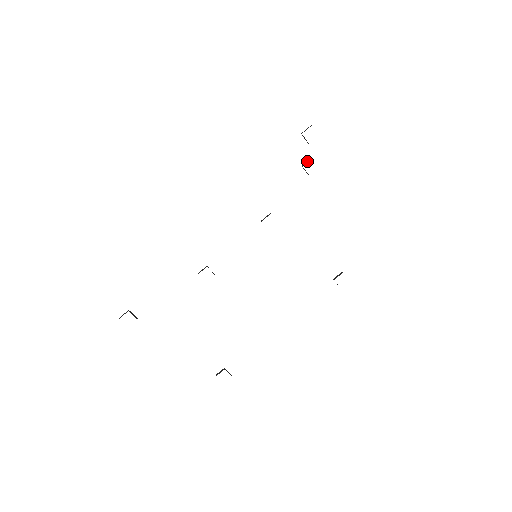
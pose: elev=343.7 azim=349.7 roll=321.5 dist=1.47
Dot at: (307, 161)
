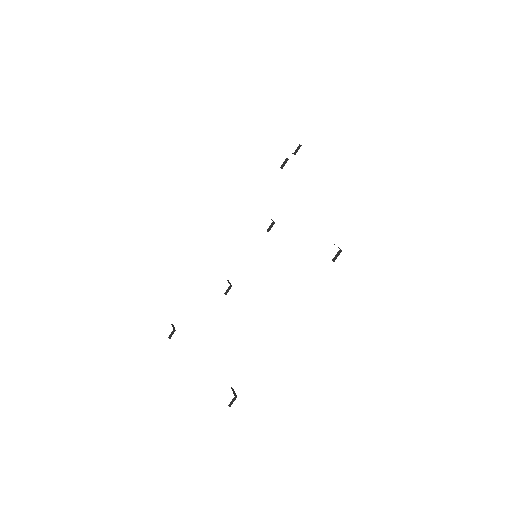
Dot at: occluded
